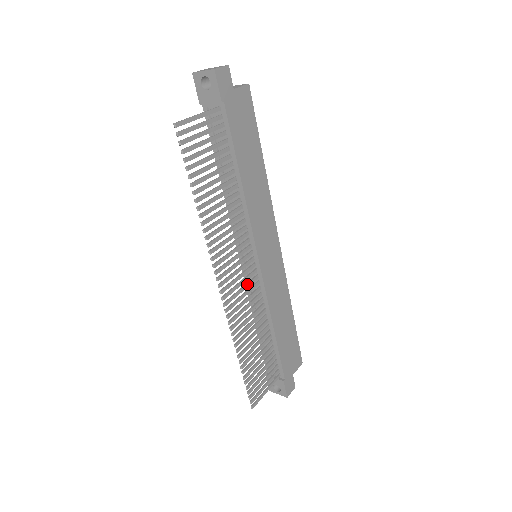
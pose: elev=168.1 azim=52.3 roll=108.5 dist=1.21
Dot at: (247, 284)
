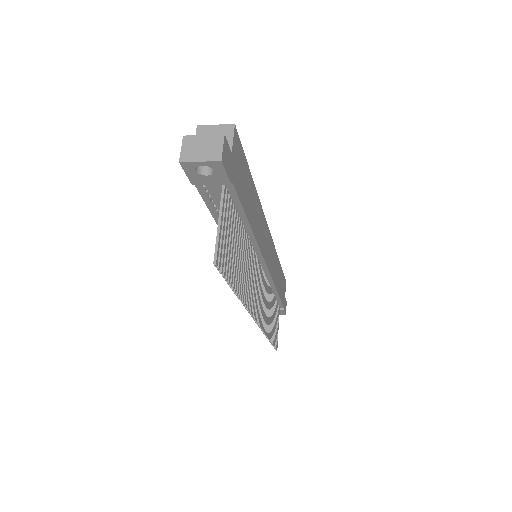
Dot at: (262, 289)
